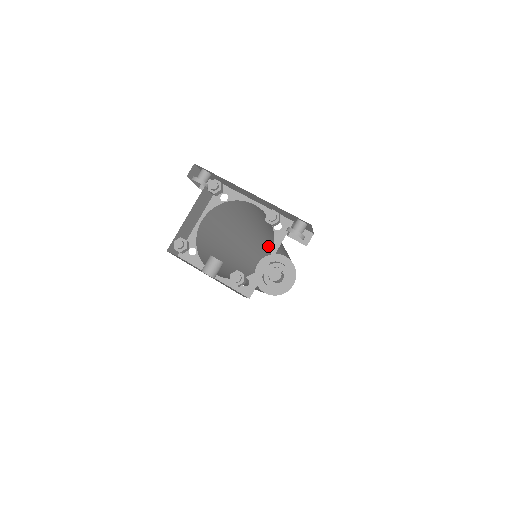
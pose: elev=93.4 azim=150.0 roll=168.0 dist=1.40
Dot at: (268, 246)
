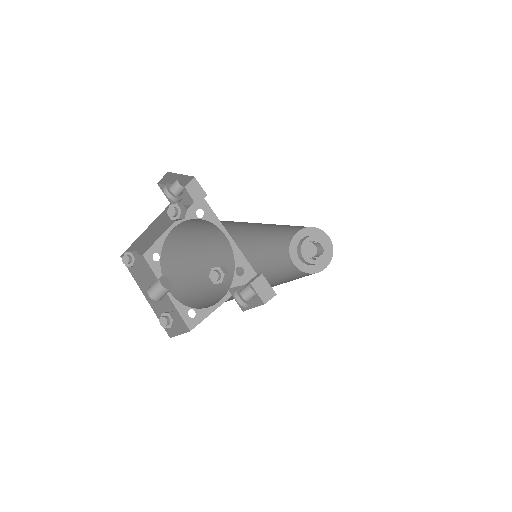
Dot at: occluded
